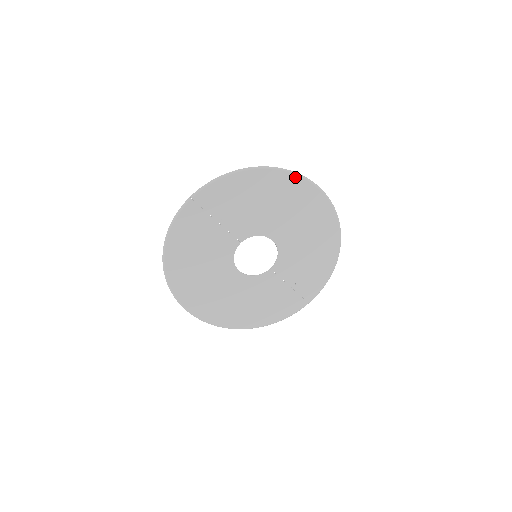
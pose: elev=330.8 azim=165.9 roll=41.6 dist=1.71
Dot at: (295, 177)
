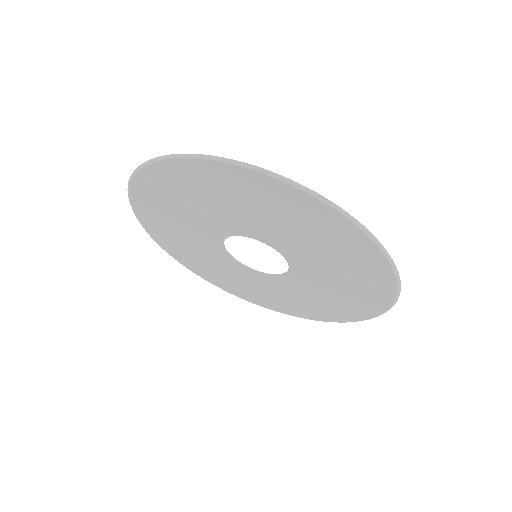
Dot at: (287, 186)
